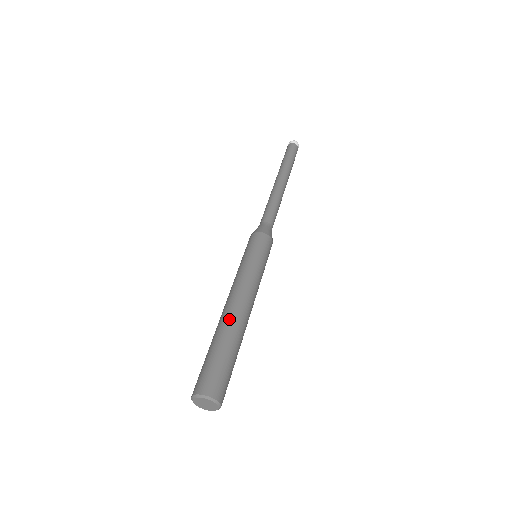
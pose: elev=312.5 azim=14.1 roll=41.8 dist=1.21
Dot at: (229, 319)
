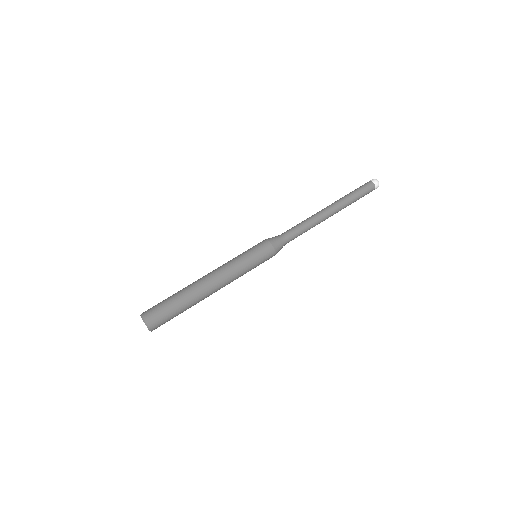
Dot at: (200, 294)
